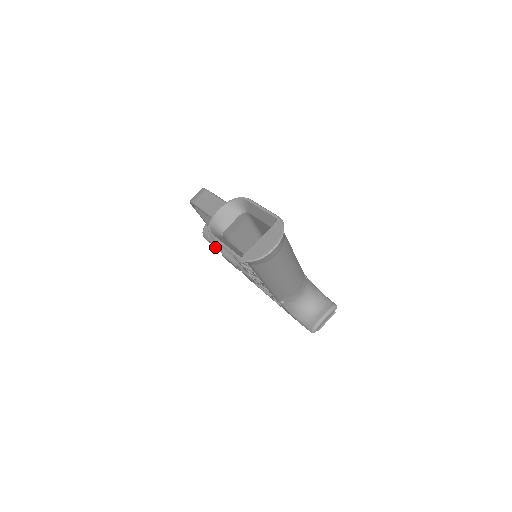
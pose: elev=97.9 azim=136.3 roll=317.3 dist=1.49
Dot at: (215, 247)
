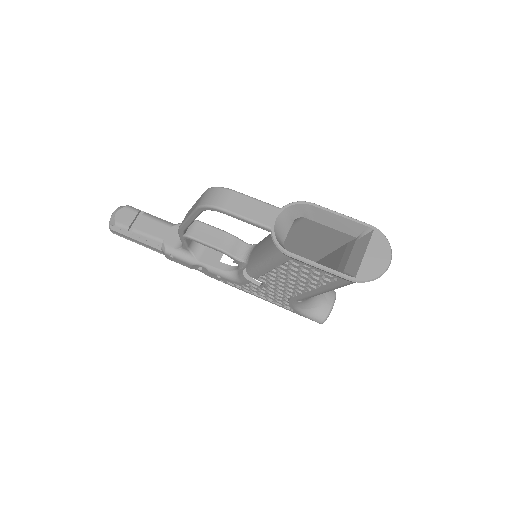
Dot at: (135, 242)
